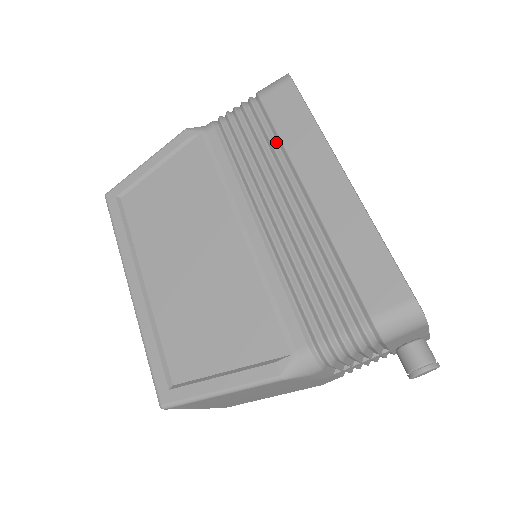
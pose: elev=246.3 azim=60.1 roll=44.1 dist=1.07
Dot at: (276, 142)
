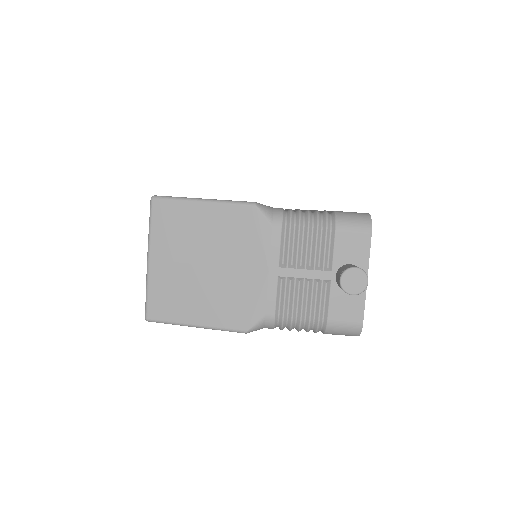
Dot at: occluded
